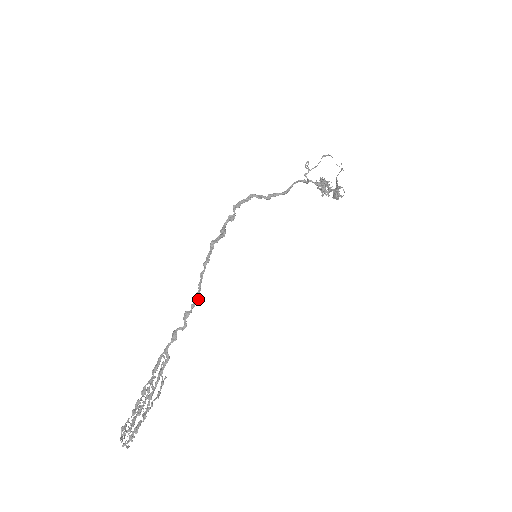
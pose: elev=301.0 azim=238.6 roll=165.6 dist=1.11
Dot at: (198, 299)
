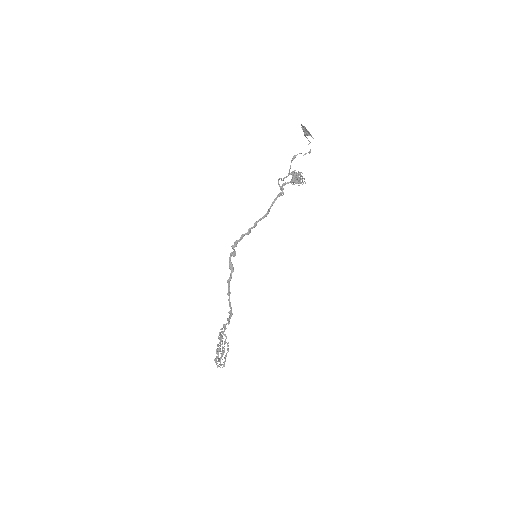
Dot at: (232, 313)
